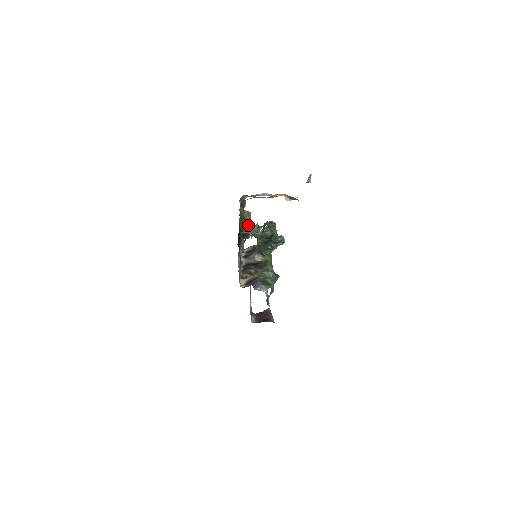
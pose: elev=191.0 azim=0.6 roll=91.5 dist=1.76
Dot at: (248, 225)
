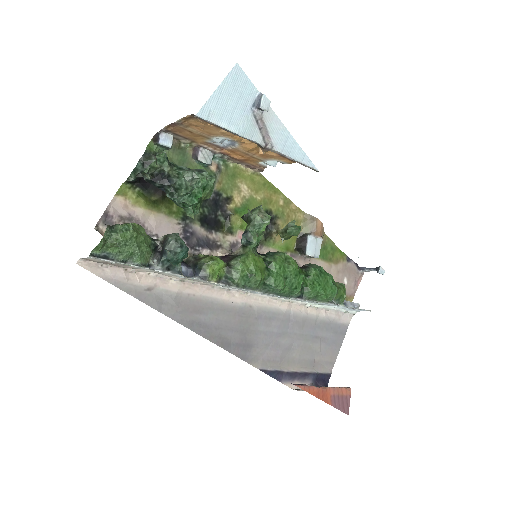
Dot at: (308, 235)
